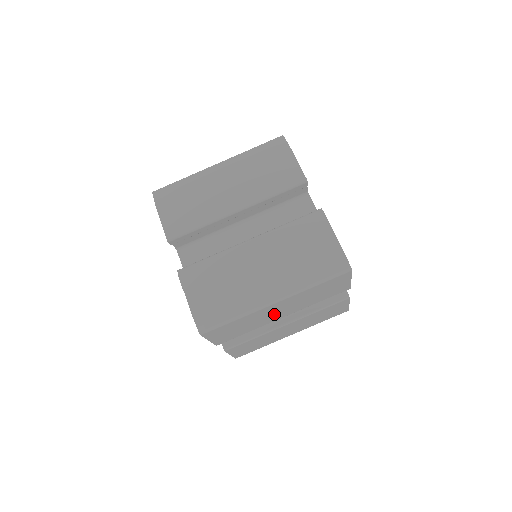
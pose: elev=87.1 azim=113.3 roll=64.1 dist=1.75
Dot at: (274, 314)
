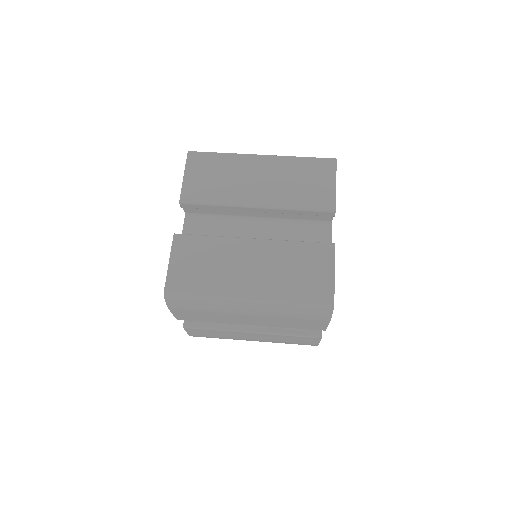
Dot at: (252, 184)
